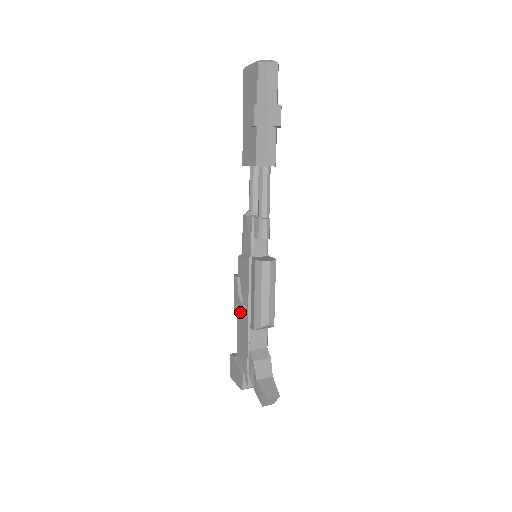
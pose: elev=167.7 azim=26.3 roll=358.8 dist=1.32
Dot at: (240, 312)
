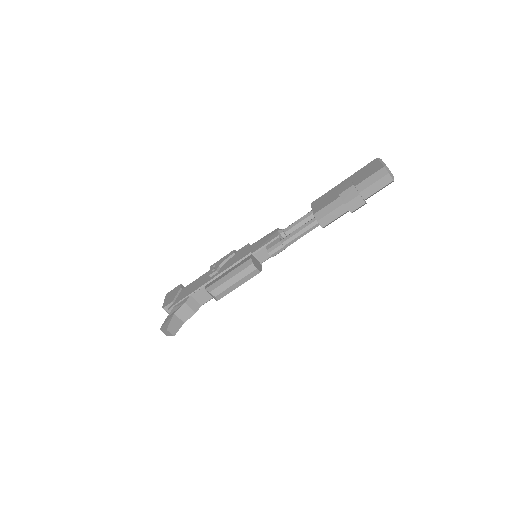
Dot at: (212, 271)
